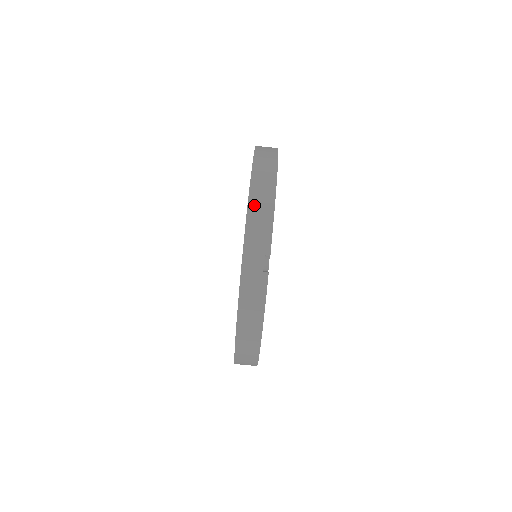
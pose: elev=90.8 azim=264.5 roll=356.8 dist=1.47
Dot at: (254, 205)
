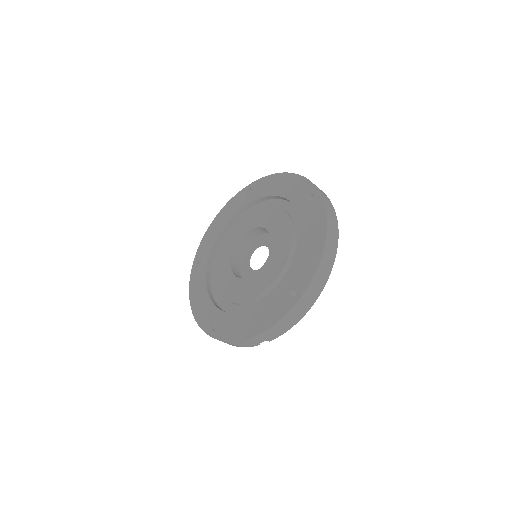
Dot at: (288, 318)
